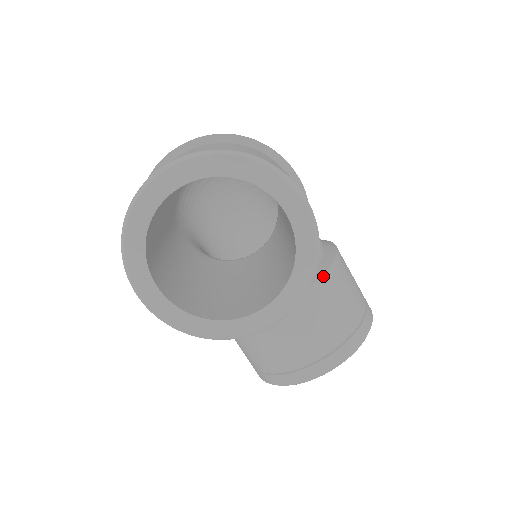
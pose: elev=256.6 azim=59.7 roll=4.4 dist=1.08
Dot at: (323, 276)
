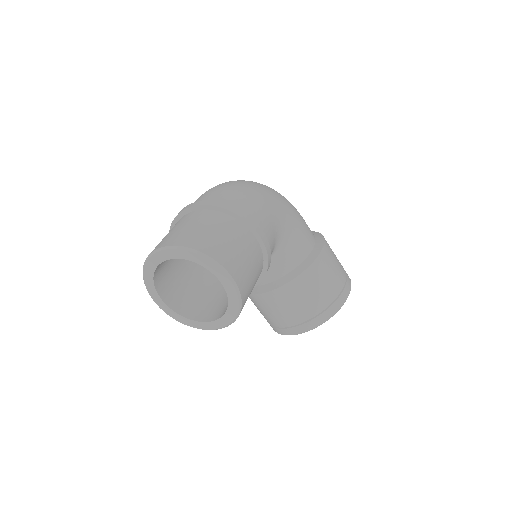
Dot at: (298, 277)
